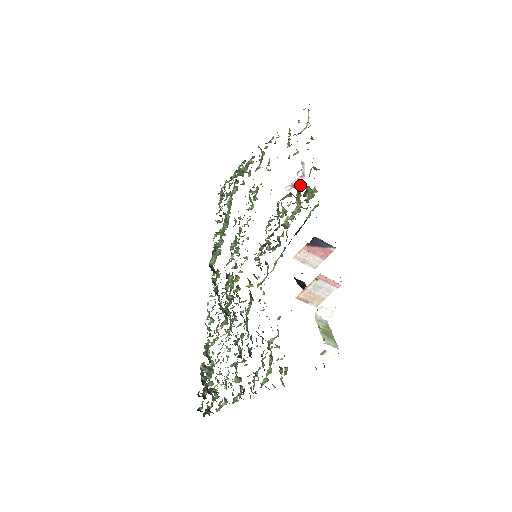
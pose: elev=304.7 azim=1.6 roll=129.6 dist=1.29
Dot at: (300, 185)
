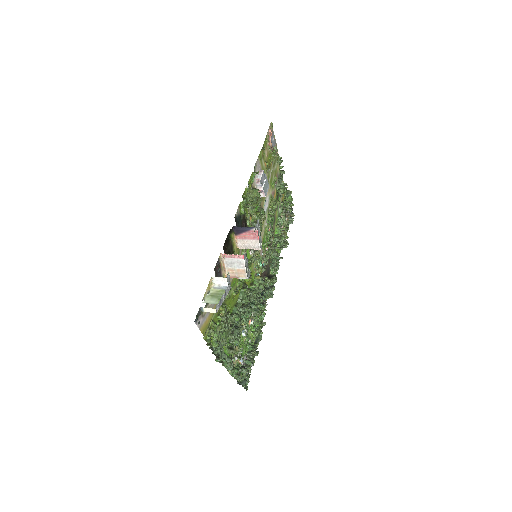
Dot at: occluded
